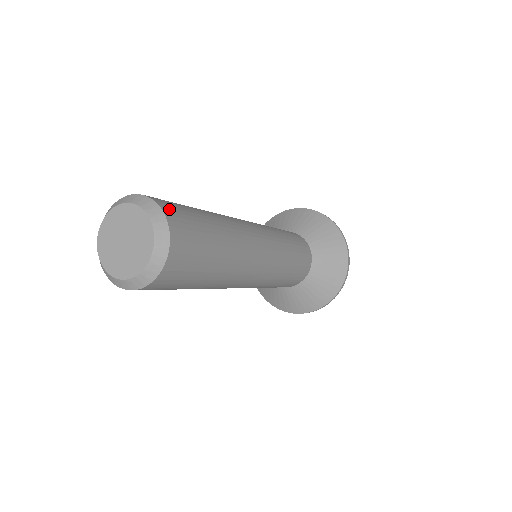
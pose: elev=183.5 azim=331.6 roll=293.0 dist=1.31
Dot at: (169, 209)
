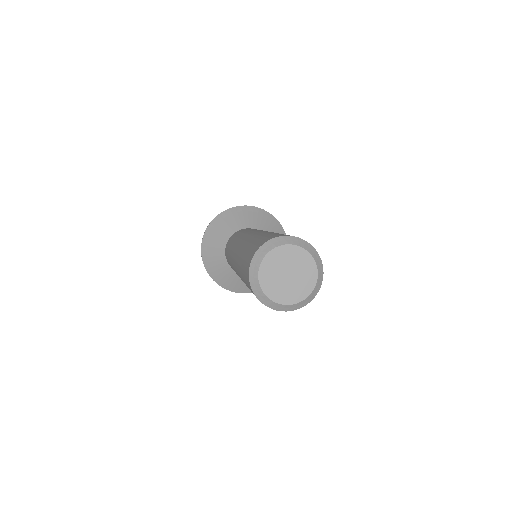
Dot at: occluded
